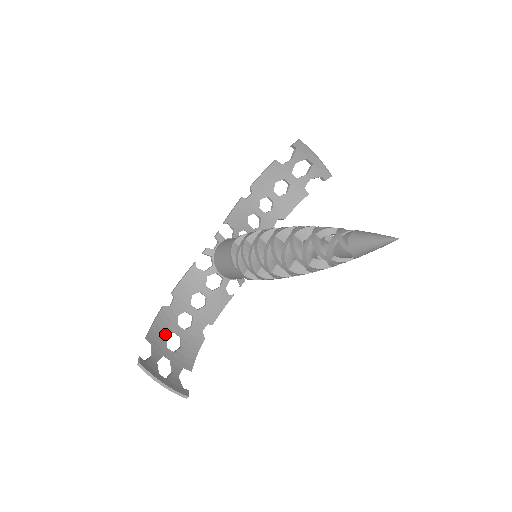
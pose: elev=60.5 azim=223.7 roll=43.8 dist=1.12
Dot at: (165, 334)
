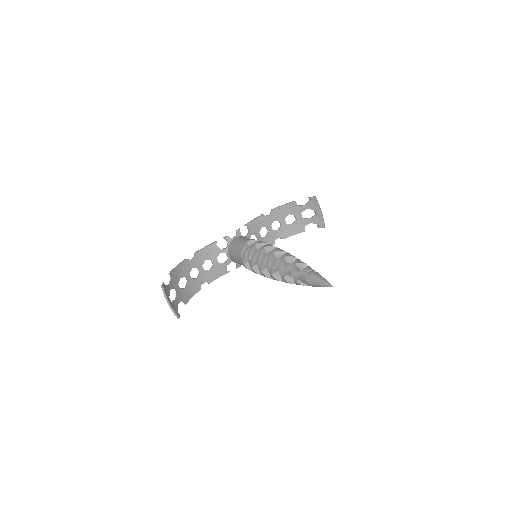
Dot at: (180, 276)
